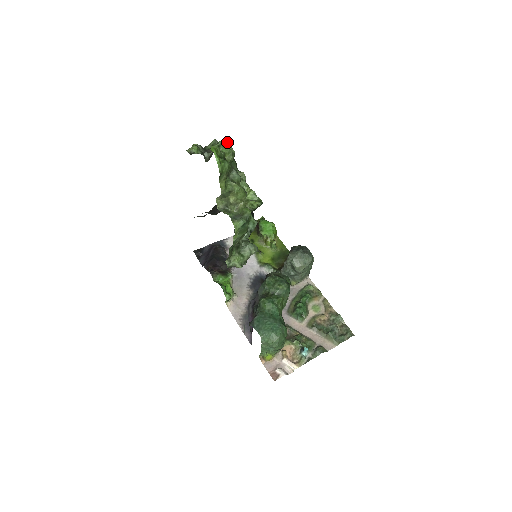
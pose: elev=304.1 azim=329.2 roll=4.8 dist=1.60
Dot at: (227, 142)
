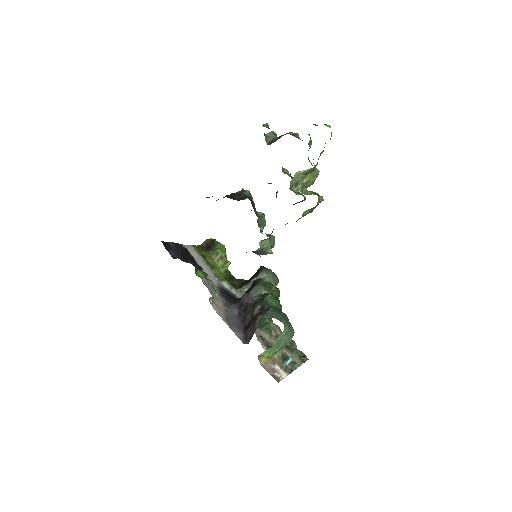
Dot at: occluded
